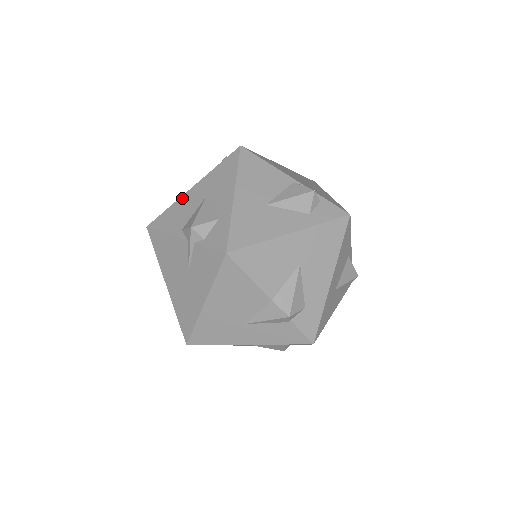
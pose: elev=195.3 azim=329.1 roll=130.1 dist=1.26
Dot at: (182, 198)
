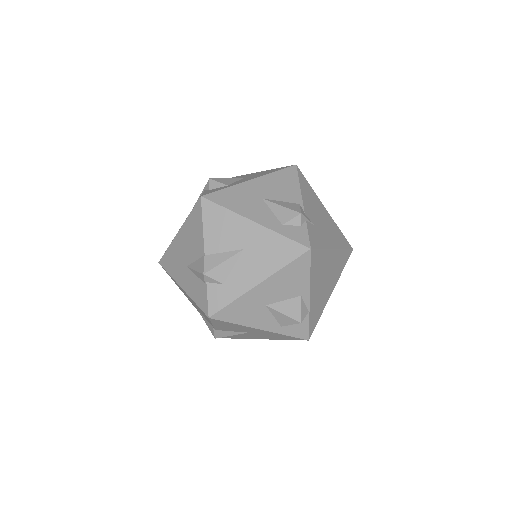
Dot at: (239, 176)
